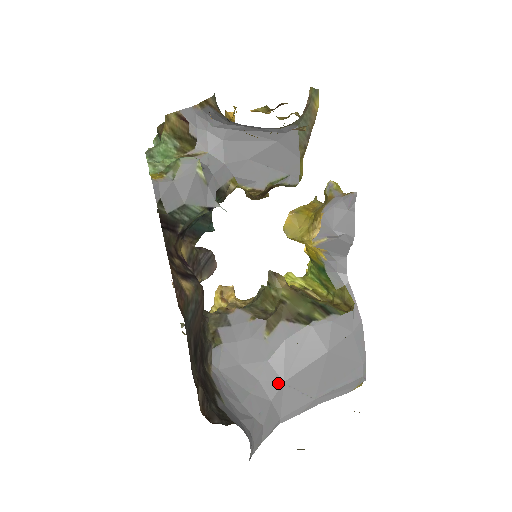
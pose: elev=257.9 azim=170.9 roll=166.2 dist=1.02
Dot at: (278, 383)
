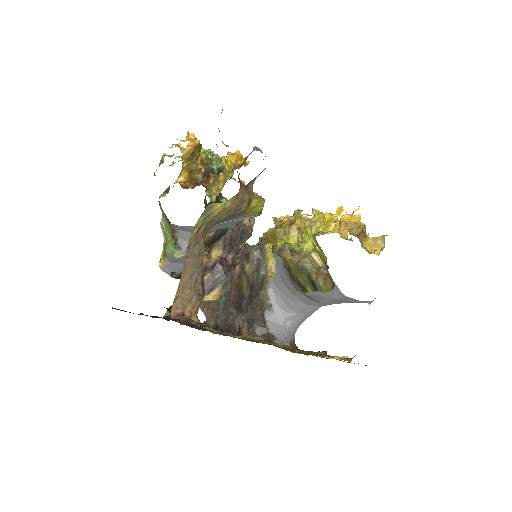
Dot at: (307, 299)
